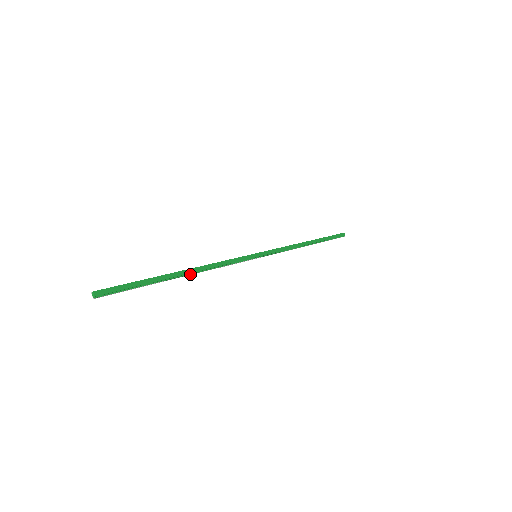
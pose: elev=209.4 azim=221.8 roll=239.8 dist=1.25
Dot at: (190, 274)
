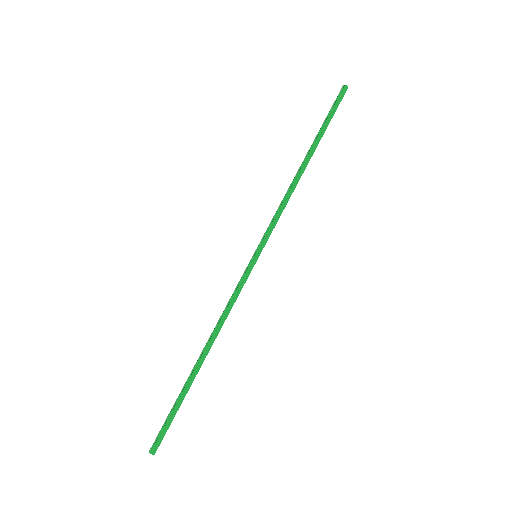
Dot at: (208, 352)
